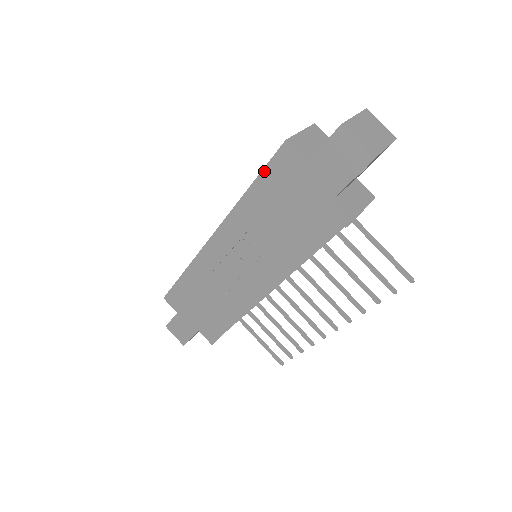
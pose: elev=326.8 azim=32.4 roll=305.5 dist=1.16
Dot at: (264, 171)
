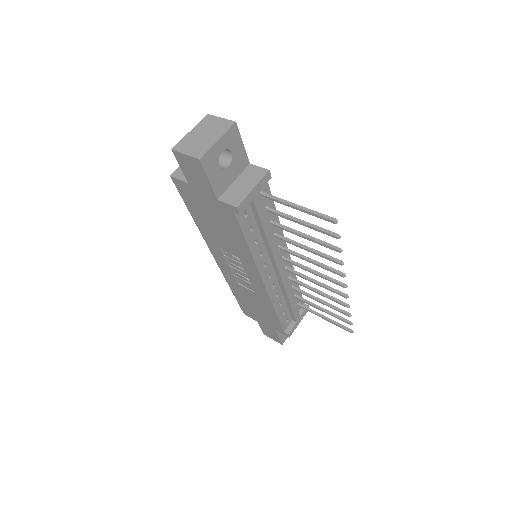
Dot at: (185, 202)
